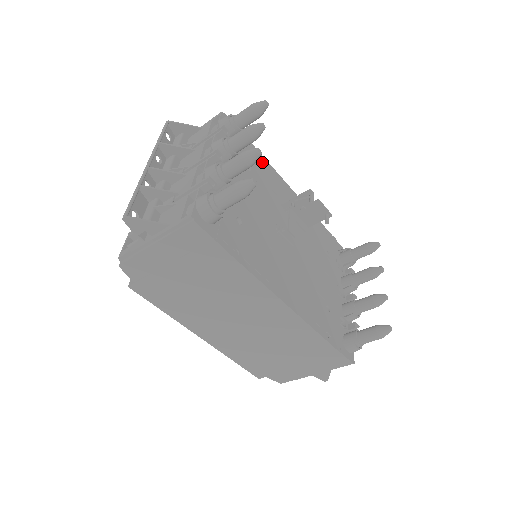
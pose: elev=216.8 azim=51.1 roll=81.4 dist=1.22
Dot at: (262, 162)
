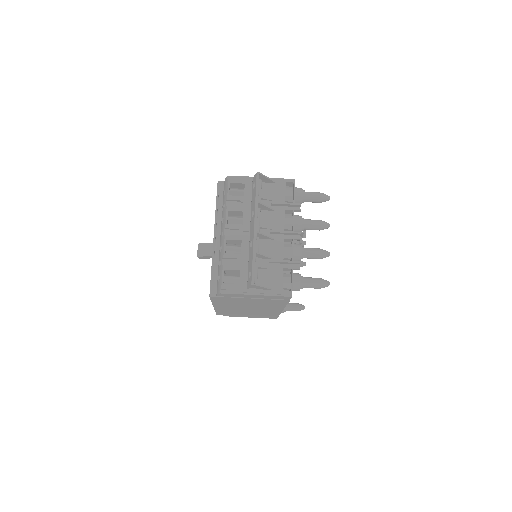
Dot at: occluded
